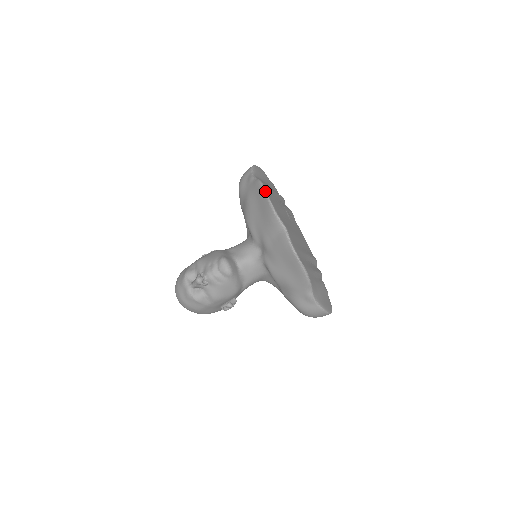
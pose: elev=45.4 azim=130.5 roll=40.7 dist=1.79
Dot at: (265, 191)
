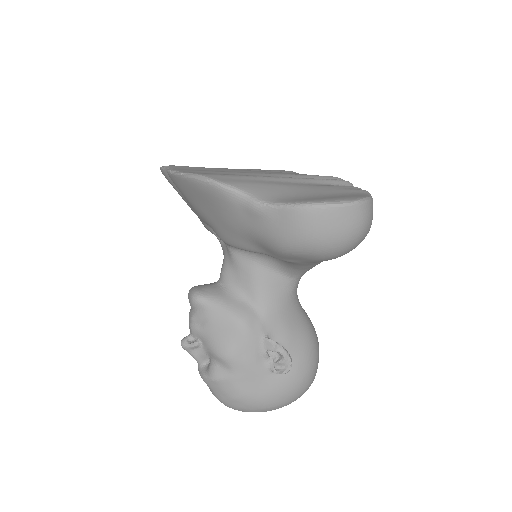
Dot at: occluded
